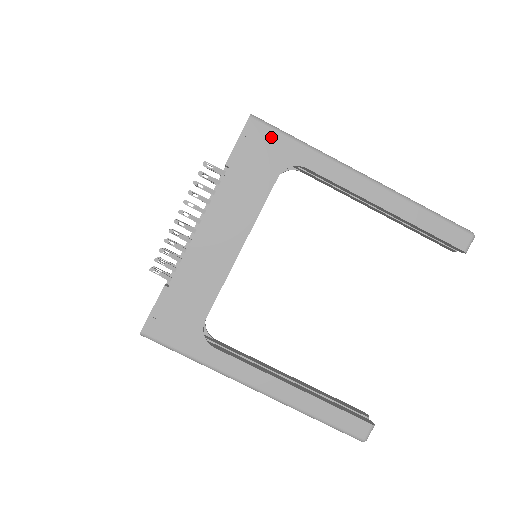
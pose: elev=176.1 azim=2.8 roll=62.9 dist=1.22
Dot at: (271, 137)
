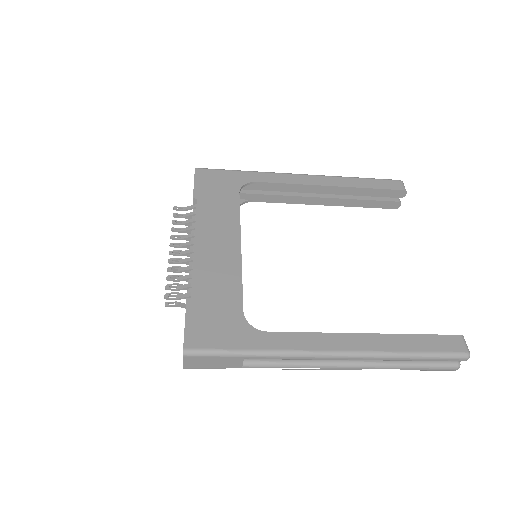
Dot at: (218, 174)
